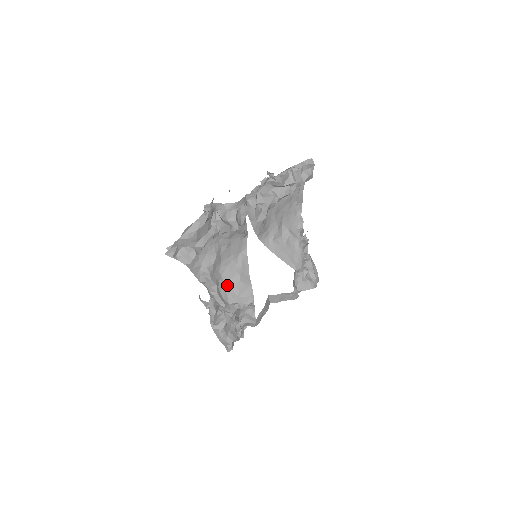
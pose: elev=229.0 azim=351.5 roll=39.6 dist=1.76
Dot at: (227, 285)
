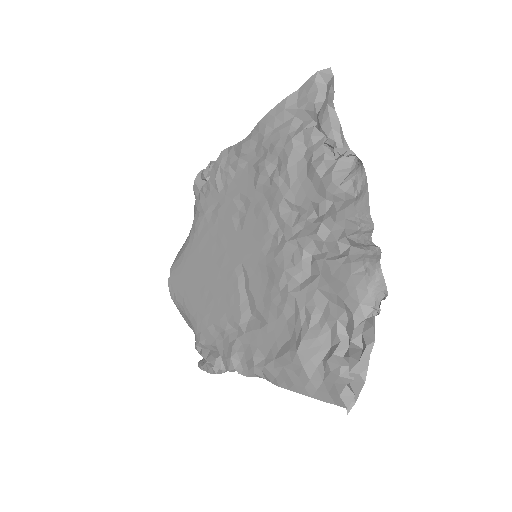
Dot at: occluded
